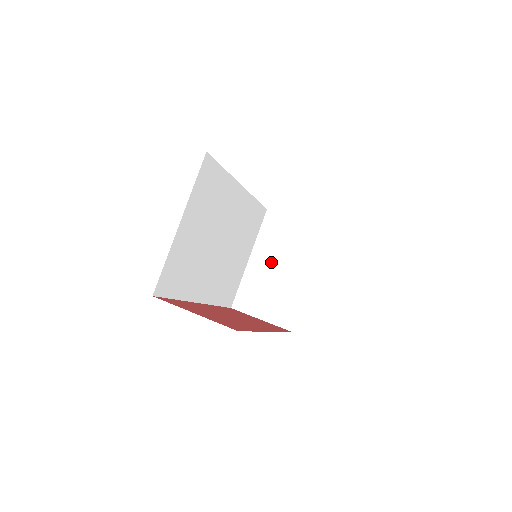
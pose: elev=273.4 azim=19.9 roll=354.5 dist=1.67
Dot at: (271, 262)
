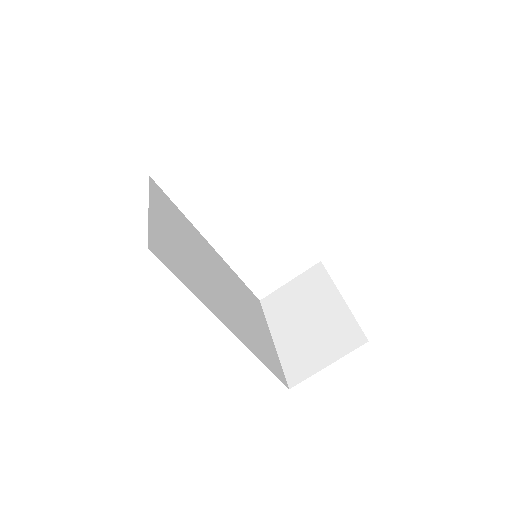
Dot at: (295, 322)
